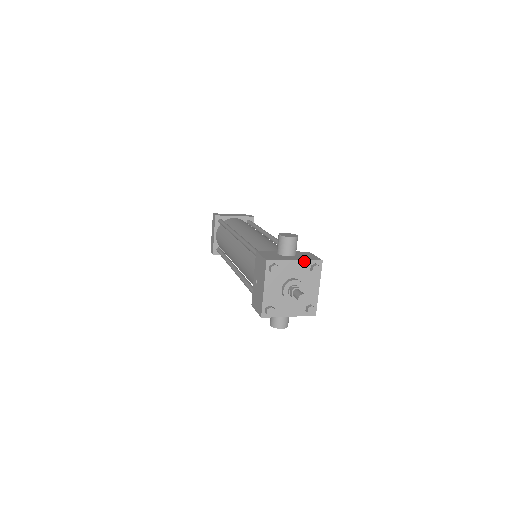
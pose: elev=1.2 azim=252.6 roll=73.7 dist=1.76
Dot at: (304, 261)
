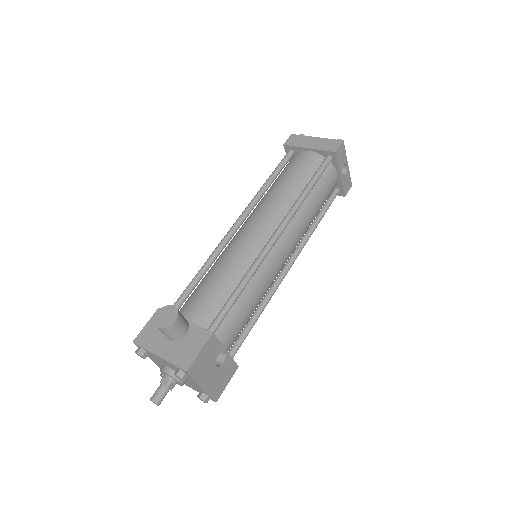
Dot at: (167, 361)
